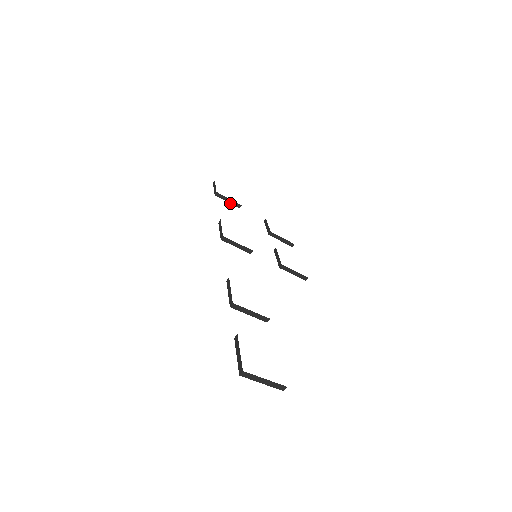
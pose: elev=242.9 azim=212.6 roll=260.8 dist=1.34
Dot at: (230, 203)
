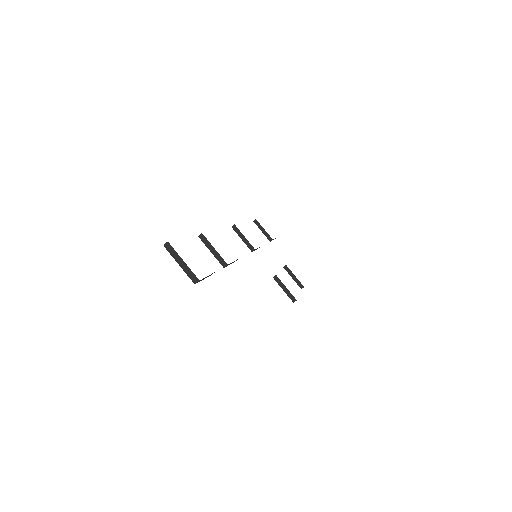
Dot at: (264, 234)
